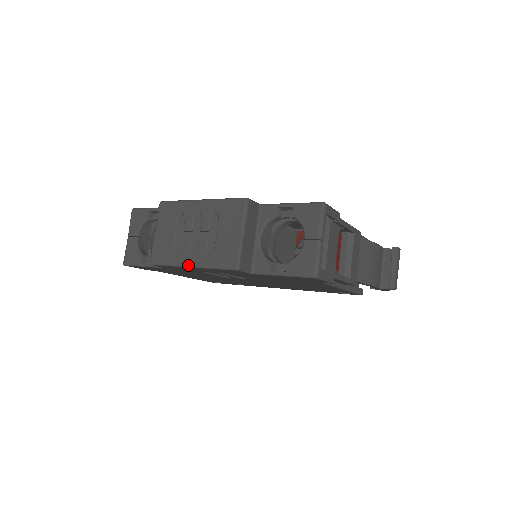
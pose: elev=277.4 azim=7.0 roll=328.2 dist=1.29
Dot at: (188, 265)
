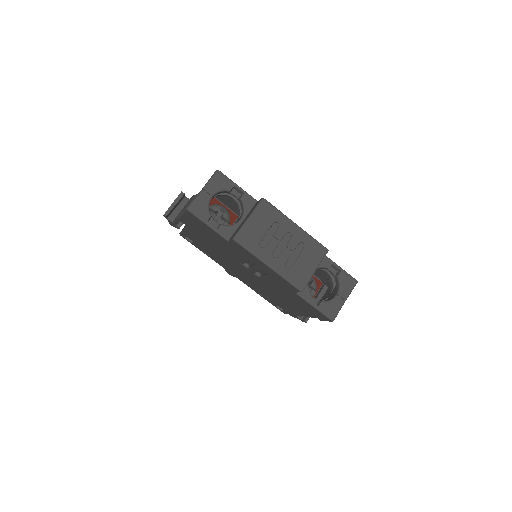
Dot at: (267, 263)
